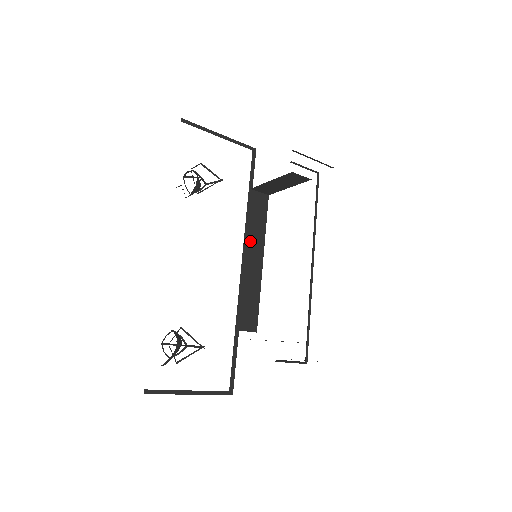
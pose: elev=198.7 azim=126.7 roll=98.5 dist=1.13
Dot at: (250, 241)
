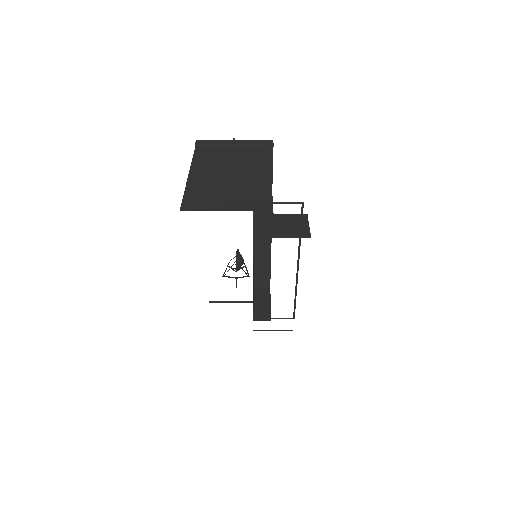
Dot at: (258, 238)
